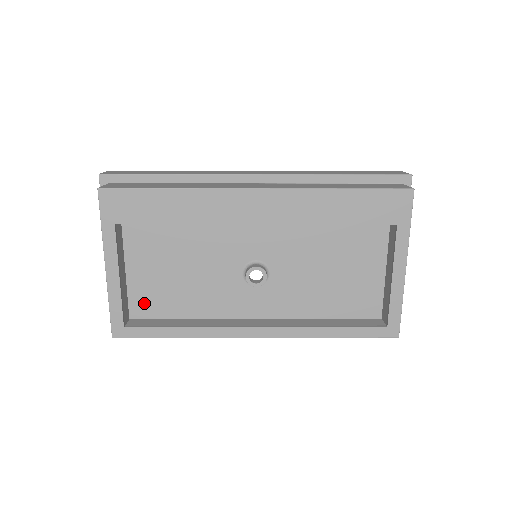
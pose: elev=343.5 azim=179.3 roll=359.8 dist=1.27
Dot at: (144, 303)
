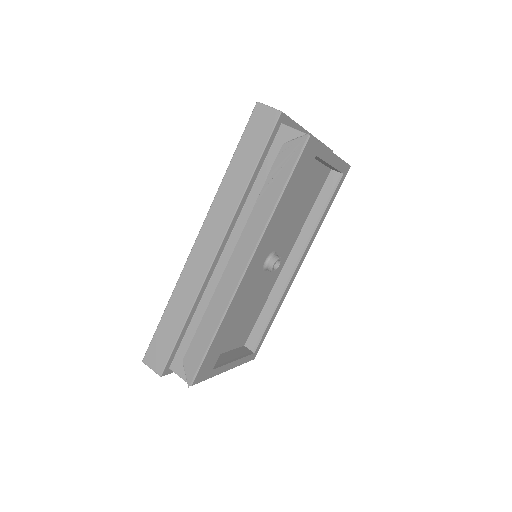
Dot at: (243, 337)
